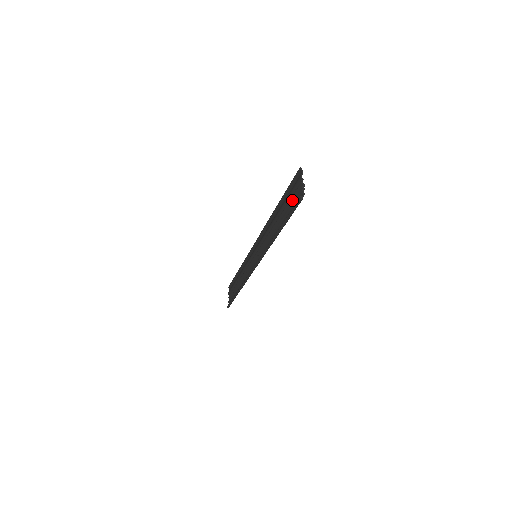
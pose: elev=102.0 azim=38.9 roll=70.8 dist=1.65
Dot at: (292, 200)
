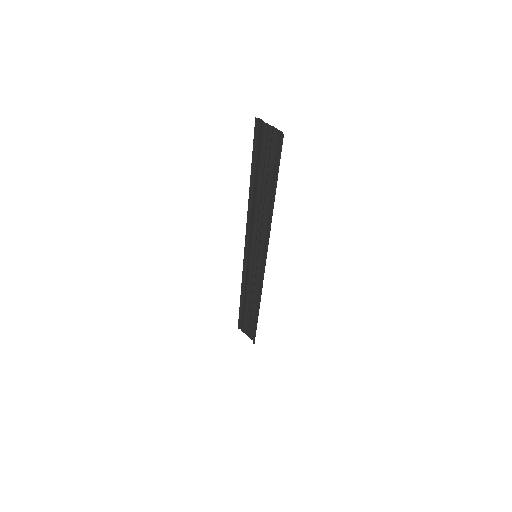
Dot at: (268, 155)
